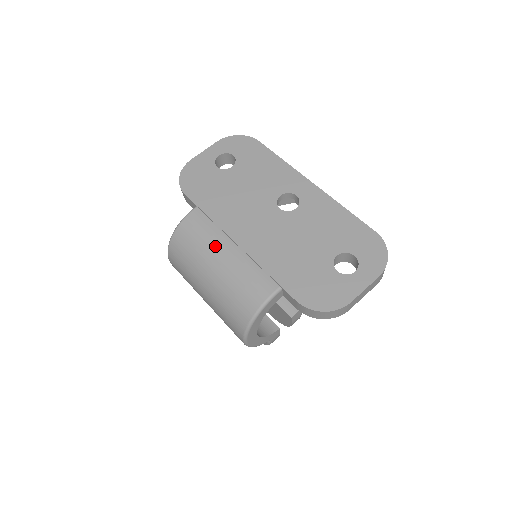
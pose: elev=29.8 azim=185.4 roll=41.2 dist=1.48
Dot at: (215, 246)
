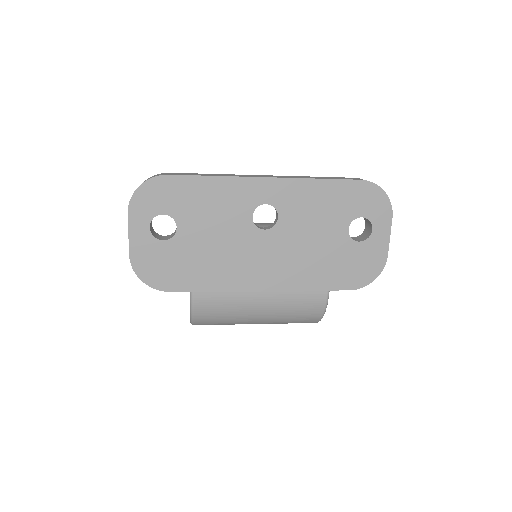
Dot at: (246, 306)
